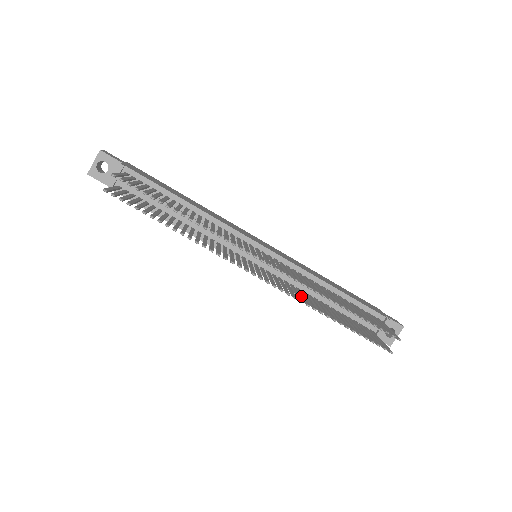
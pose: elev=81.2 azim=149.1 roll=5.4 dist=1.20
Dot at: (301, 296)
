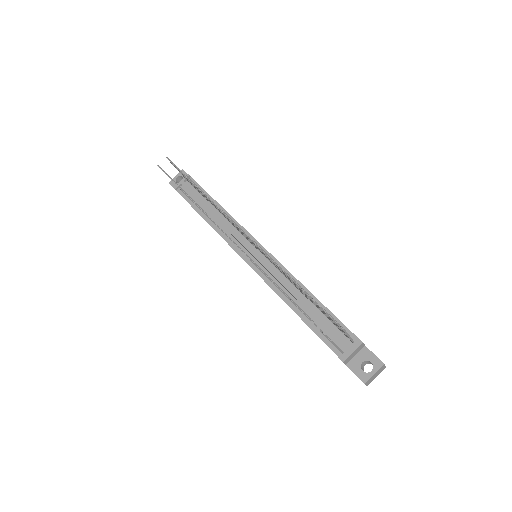
Dot at: occluded
